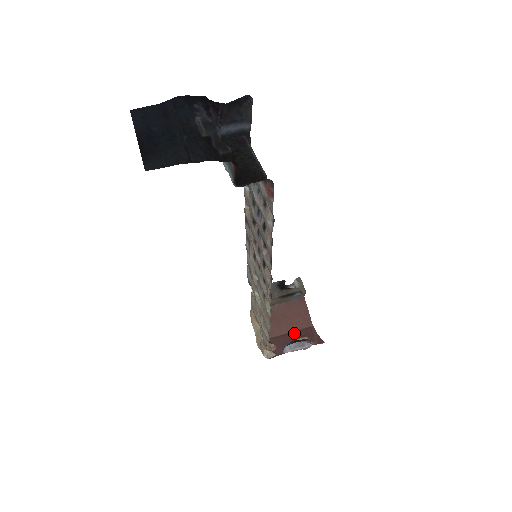
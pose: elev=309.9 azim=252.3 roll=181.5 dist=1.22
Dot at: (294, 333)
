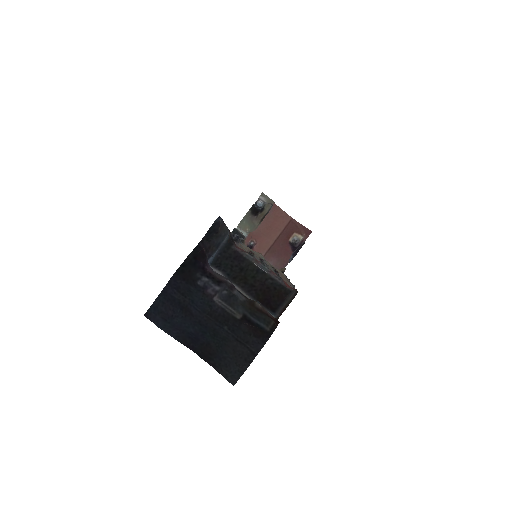
Dot at: (282, 234)
